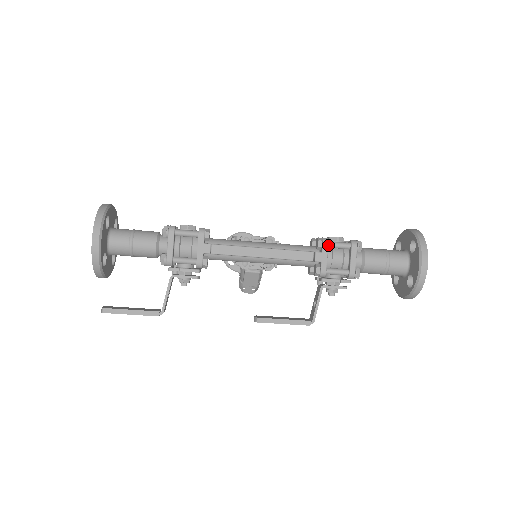
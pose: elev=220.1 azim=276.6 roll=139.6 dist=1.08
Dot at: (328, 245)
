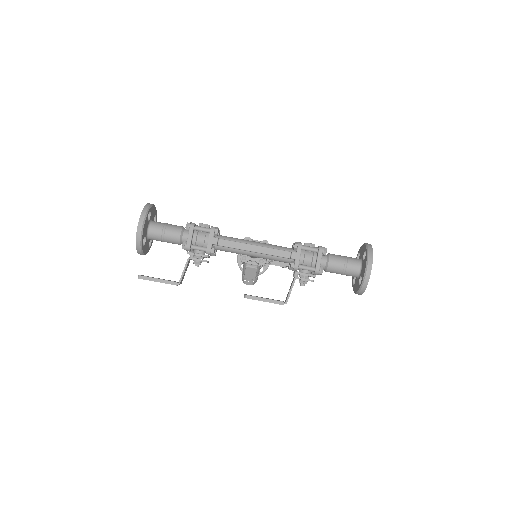
Dot at: (302, 248)
